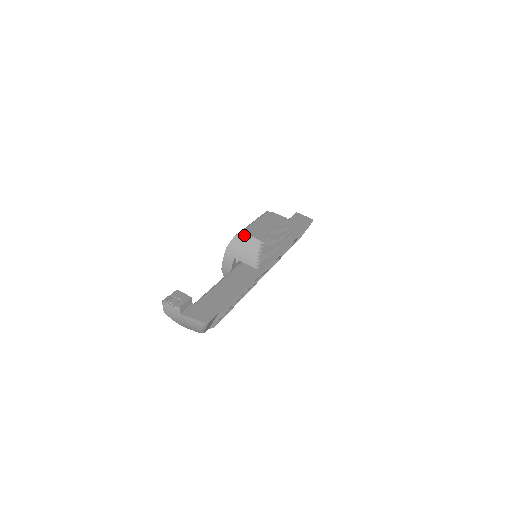
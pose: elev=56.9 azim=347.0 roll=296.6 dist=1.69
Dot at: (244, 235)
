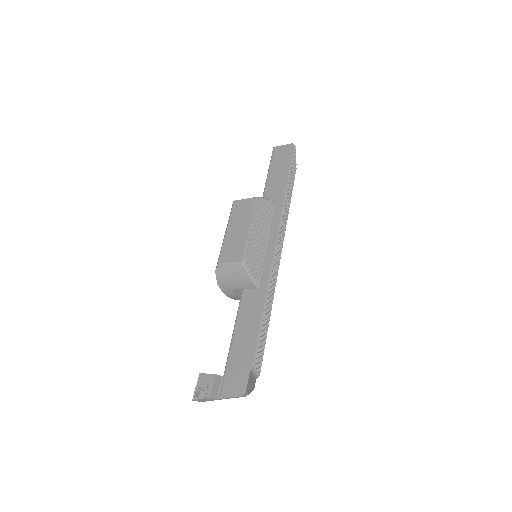
Dot at: (222, 265)
